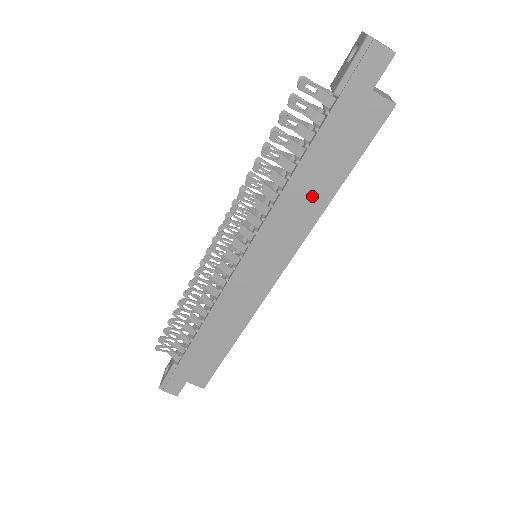
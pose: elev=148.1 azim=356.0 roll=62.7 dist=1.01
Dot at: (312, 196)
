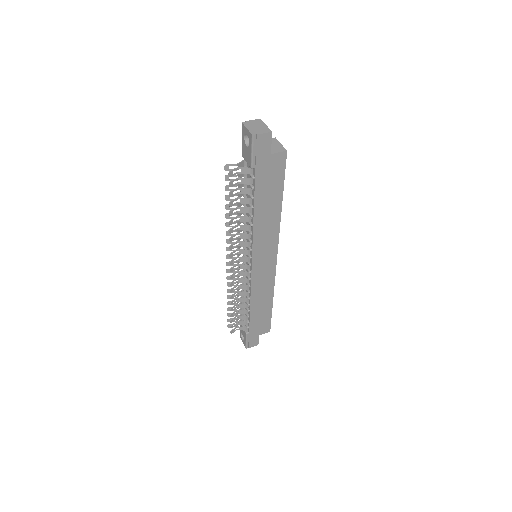
Dot at: (270, 215)
